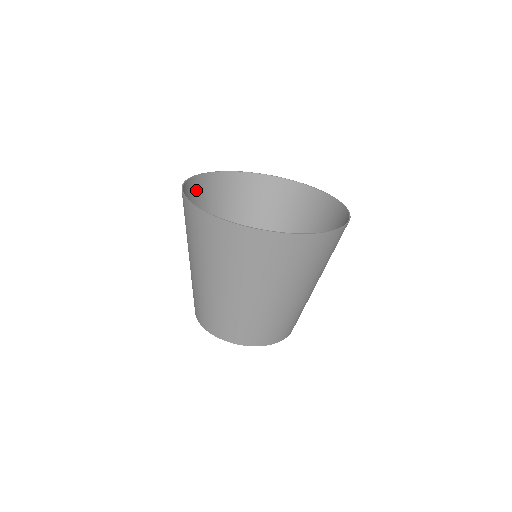
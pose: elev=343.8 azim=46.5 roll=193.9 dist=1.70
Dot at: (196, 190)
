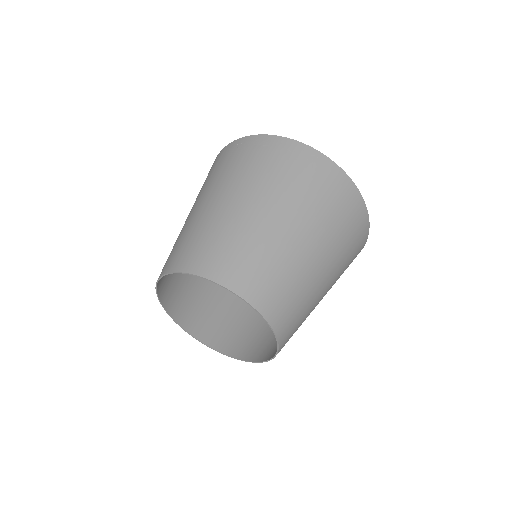
Dot at: occluded
